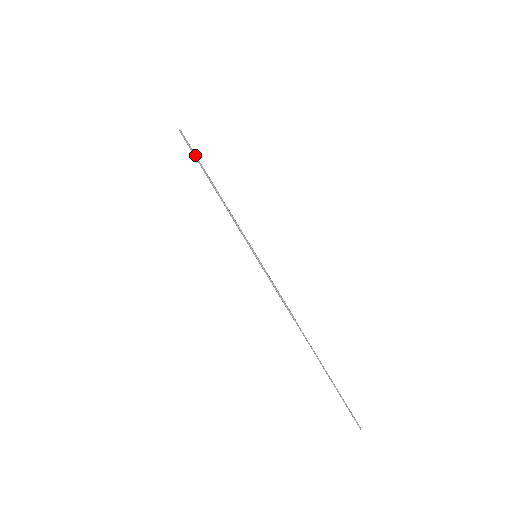
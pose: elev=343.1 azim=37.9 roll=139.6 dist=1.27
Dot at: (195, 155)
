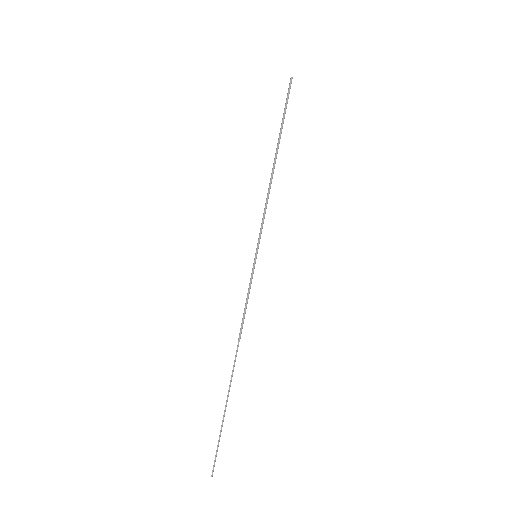
Dot at: (284, 114)
